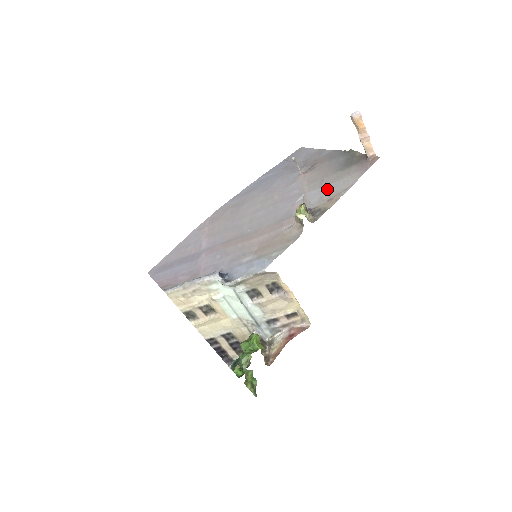
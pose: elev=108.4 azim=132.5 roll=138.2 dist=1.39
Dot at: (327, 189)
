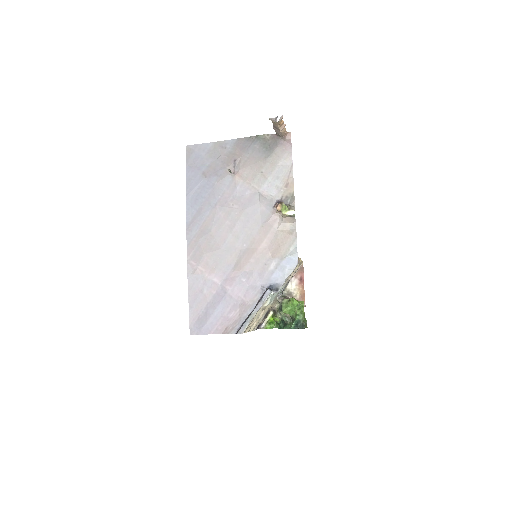
Dot at: (275, 178)
